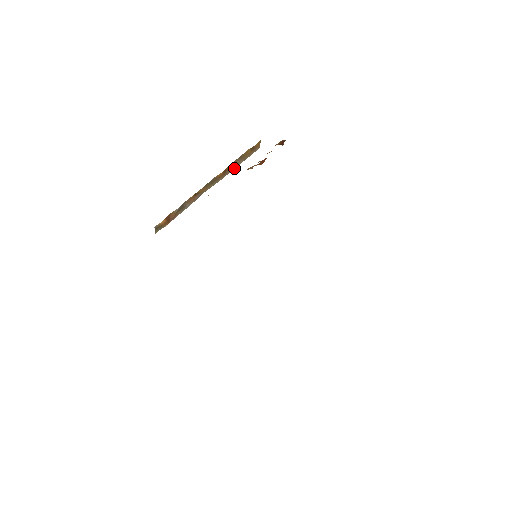
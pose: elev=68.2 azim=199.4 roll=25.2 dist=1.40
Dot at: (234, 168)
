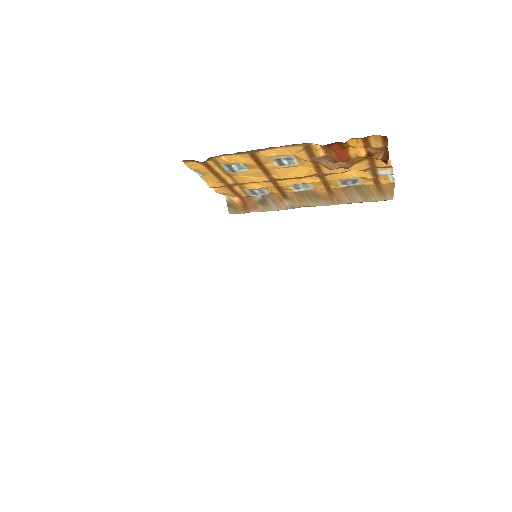
Dot at: (348, 203)
